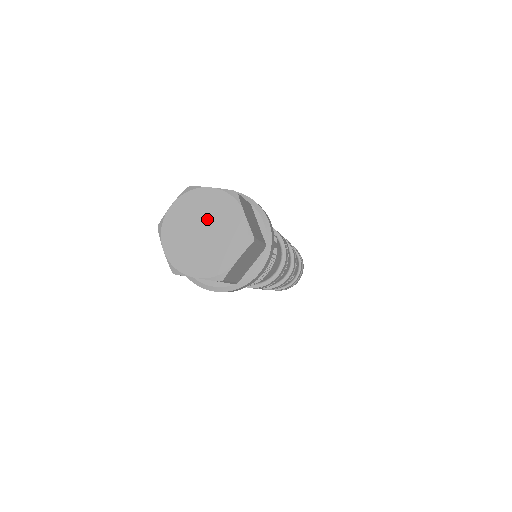
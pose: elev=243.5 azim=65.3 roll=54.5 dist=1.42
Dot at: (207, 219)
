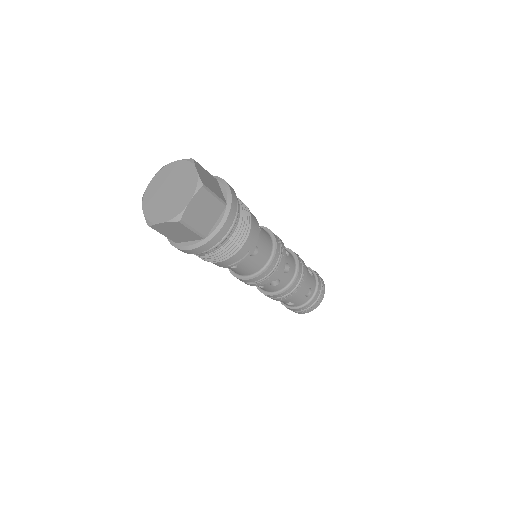
Dot at: (172, 181)
